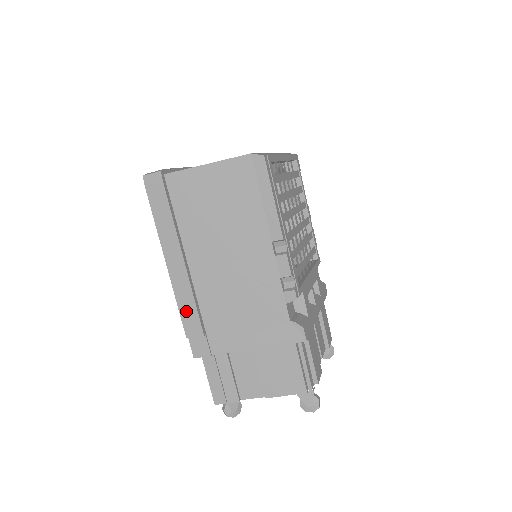
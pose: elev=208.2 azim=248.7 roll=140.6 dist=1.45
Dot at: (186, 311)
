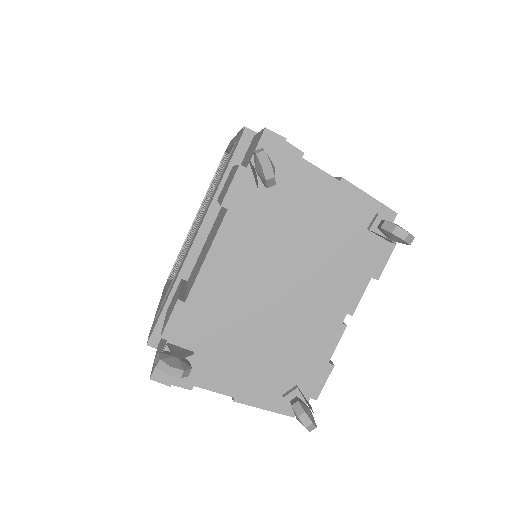
Dot at: occluded
